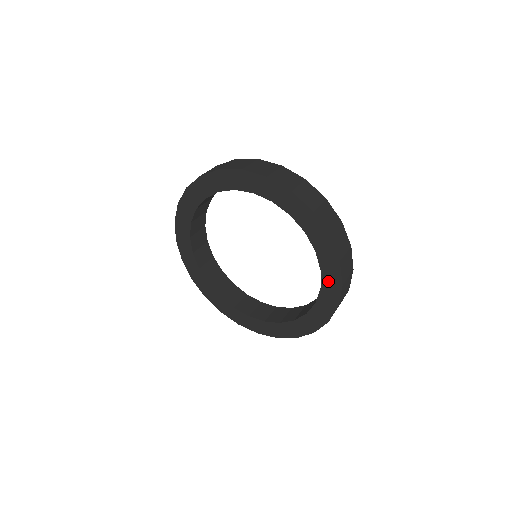
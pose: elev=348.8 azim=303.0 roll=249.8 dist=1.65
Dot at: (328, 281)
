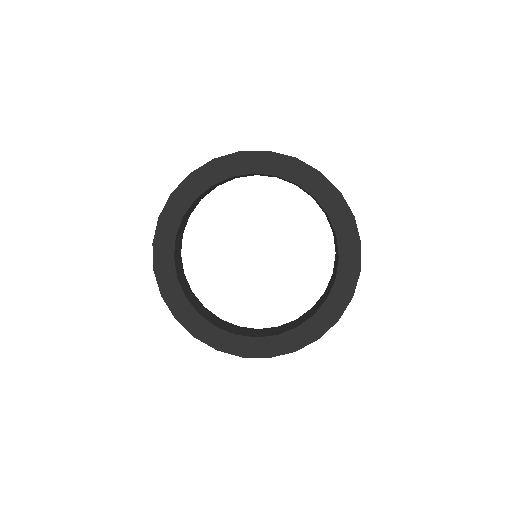
Dot at: (345, 269)
